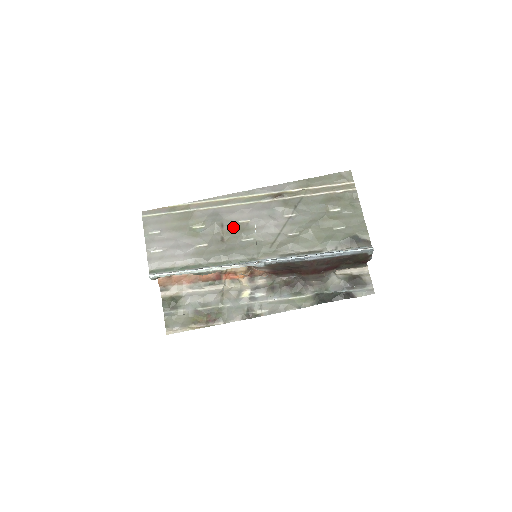
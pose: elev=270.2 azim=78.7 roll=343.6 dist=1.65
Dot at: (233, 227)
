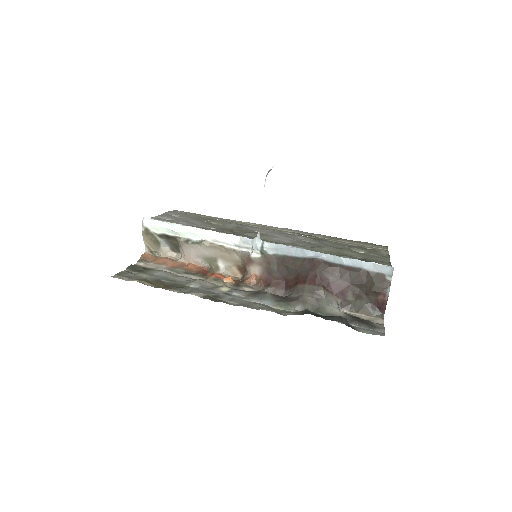
Dot at: (248, 231)
